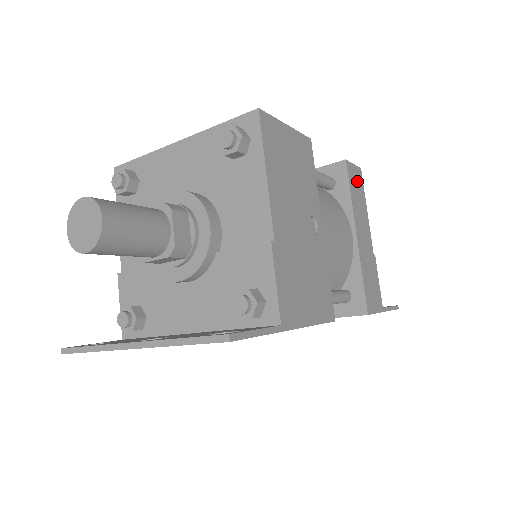
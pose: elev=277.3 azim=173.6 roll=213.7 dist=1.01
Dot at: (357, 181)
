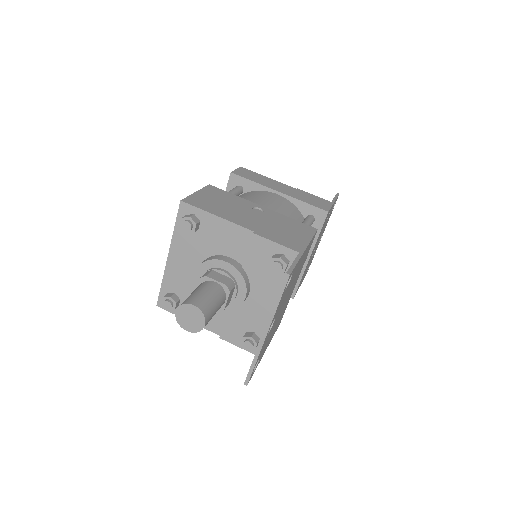
Dot at: (247, 173)
